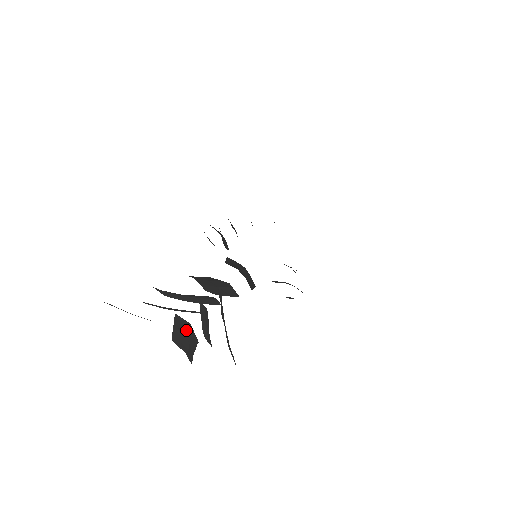
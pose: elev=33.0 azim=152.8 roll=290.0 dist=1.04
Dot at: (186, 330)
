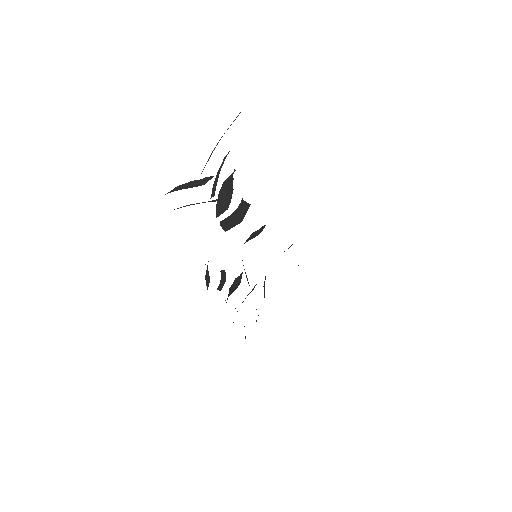
Dot at: occluded
